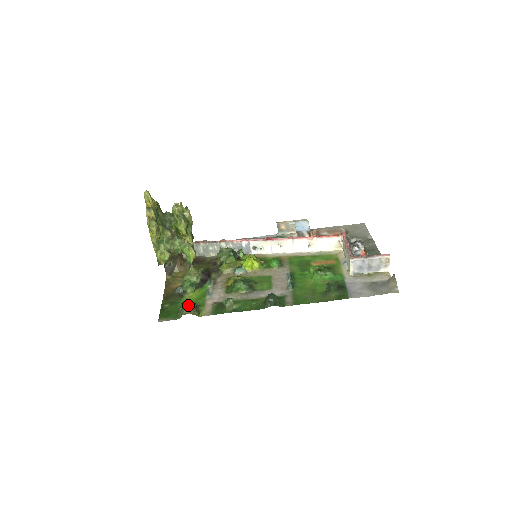
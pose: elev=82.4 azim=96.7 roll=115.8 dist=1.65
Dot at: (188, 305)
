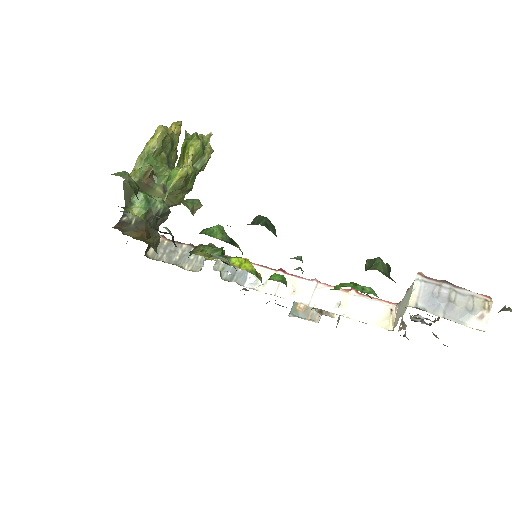
Dot at: (129, 175)
